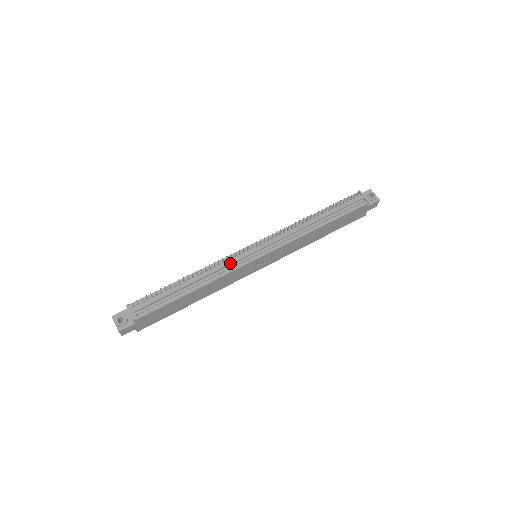
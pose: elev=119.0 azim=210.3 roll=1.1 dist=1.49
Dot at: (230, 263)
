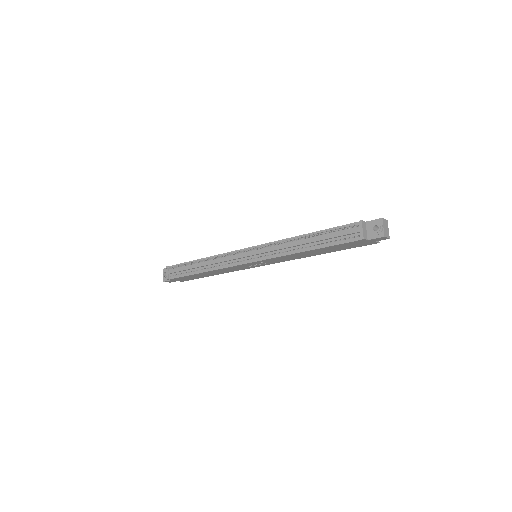
Dot at: (227, 260)
